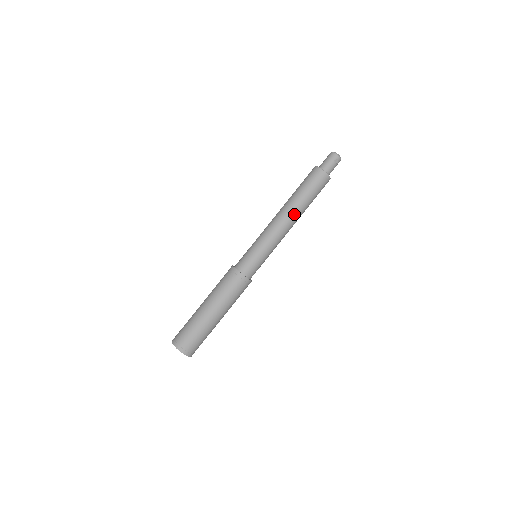
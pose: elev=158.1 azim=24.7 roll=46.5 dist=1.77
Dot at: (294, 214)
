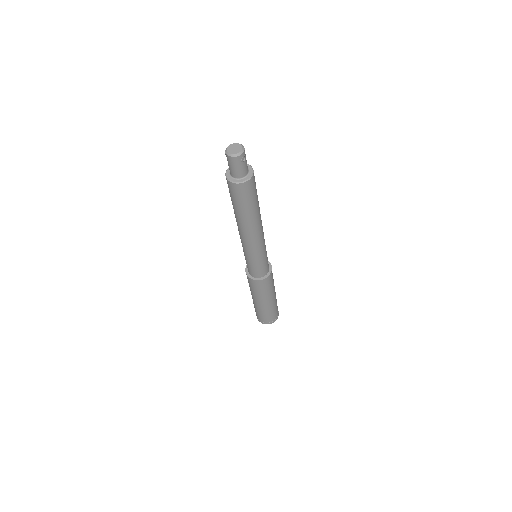
Dot at: (257, 225)
